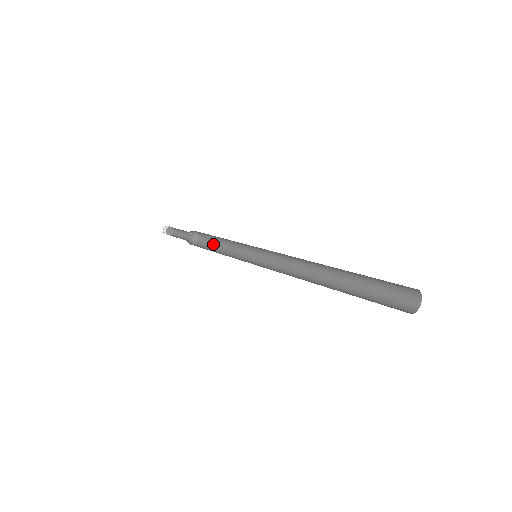
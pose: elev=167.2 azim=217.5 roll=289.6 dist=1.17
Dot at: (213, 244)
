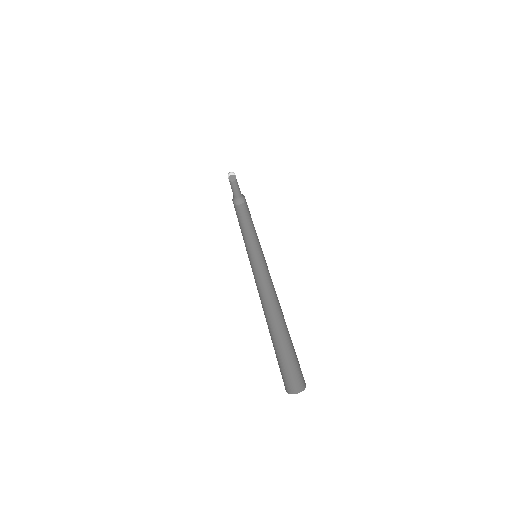
Dot at: (246, 217)
